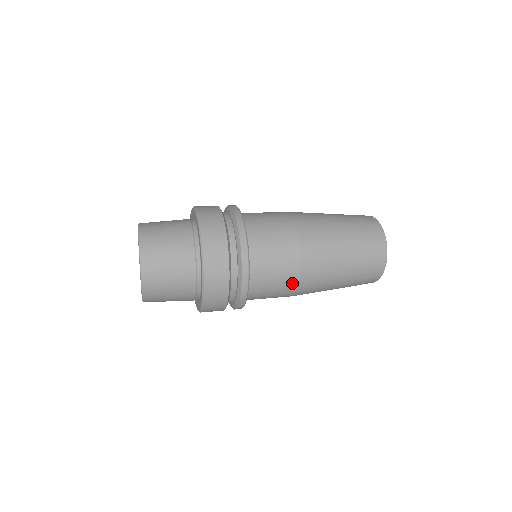
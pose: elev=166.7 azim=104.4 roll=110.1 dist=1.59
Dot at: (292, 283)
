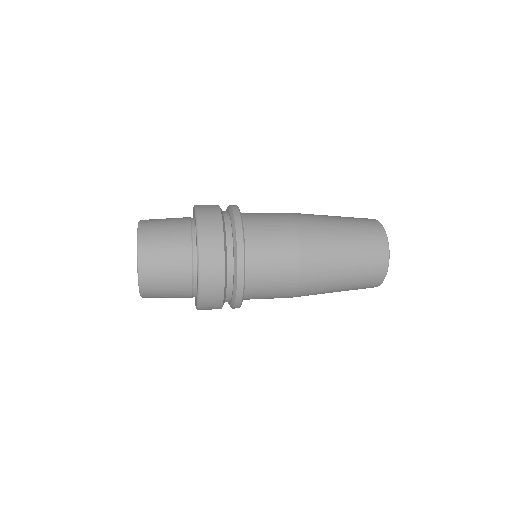
Dot at: (291, 274)
